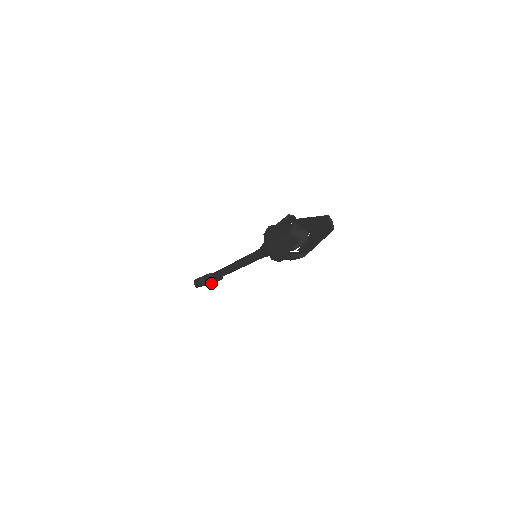
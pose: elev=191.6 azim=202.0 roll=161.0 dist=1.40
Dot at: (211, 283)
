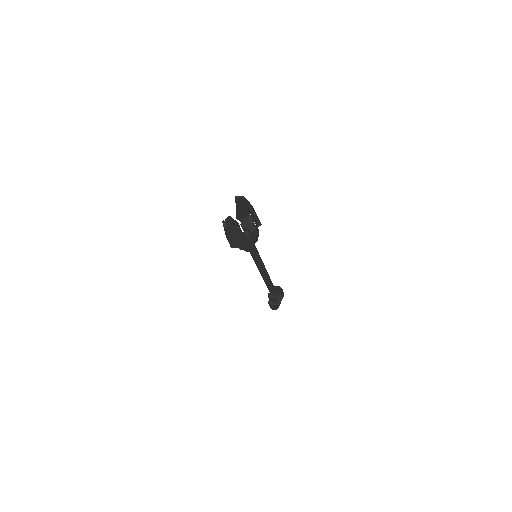
Dot at: (282, 298)
